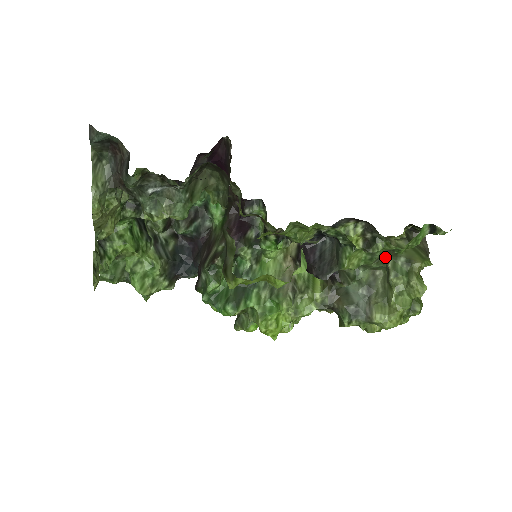
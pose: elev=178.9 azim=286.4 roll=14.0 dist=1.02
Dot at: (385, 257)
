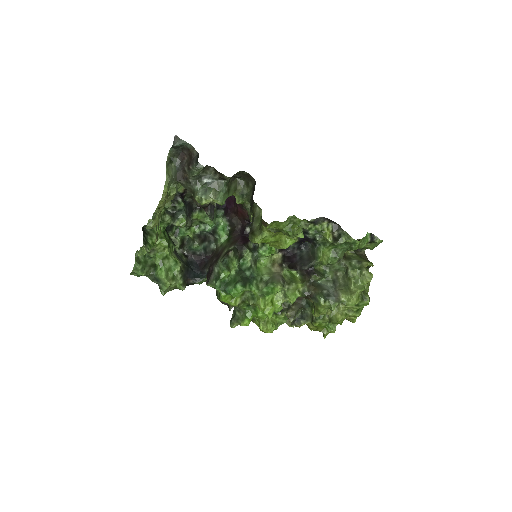
Dot at: (343, 260)
